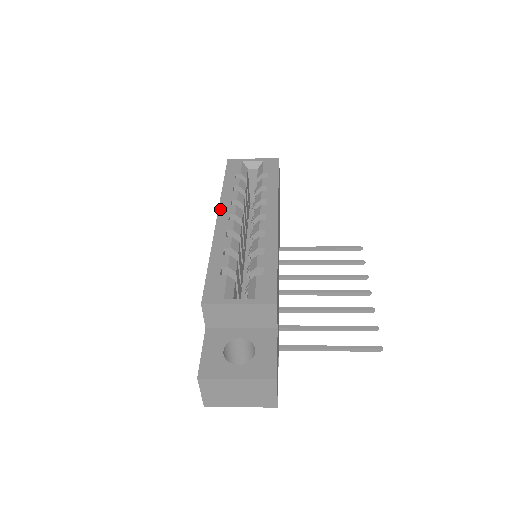
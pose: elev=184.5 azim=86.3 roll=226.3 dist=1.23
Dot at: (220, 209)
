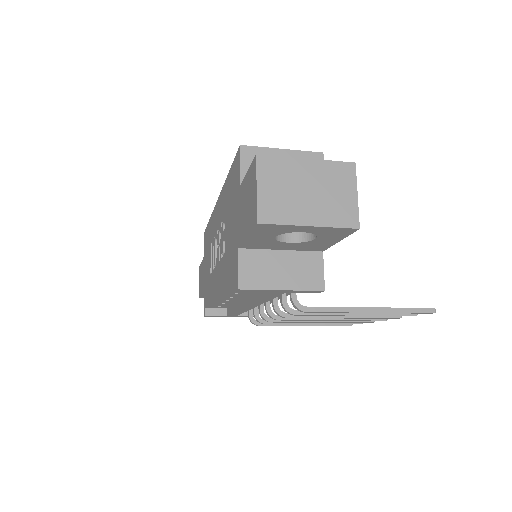
Dot at: occluded
